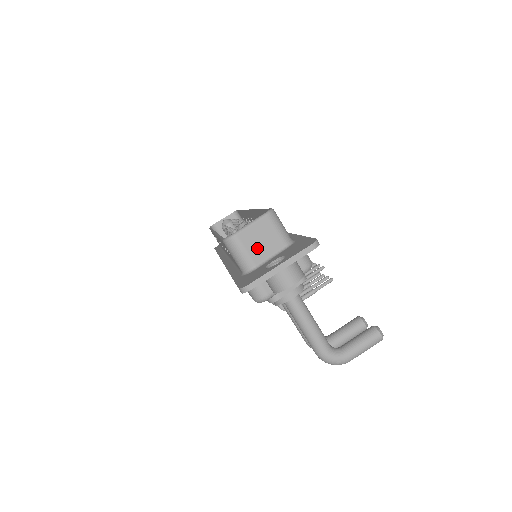
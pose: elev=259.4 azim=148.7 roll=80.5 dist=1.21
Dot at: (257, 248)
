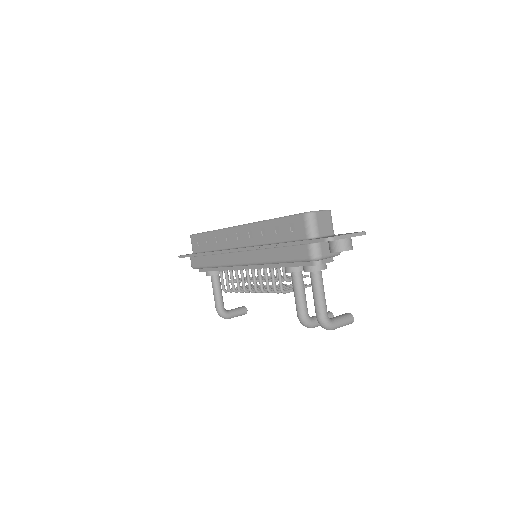
Dot at: (322, 226)
